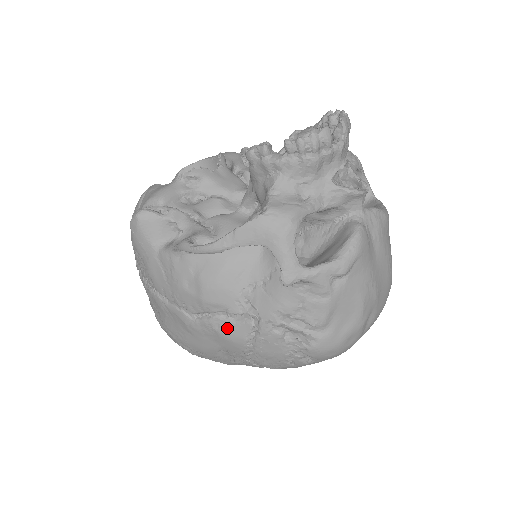
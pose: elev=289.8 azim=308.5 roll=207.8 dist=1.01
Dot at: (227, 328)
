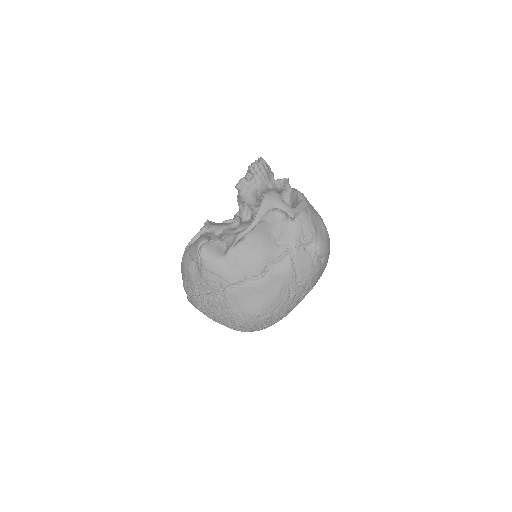
Dot at: (280, 267)
